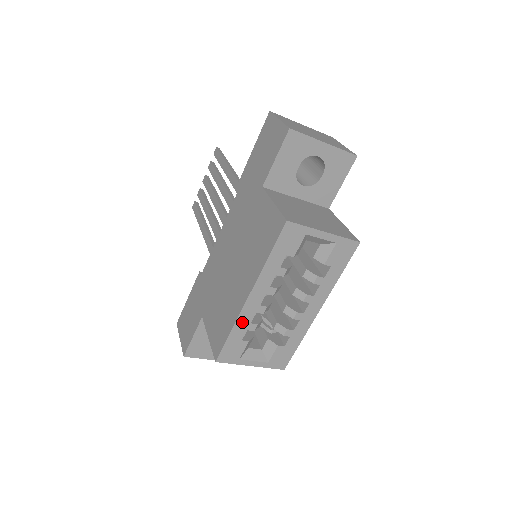
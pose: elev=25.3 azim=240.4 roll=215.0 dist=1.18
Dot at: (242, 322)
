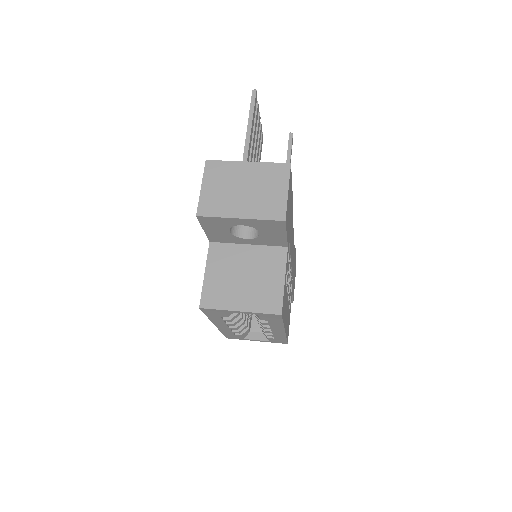
Dot at: (225, 331)
